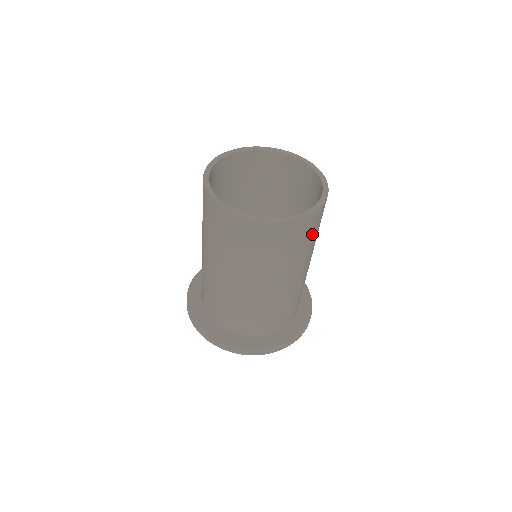
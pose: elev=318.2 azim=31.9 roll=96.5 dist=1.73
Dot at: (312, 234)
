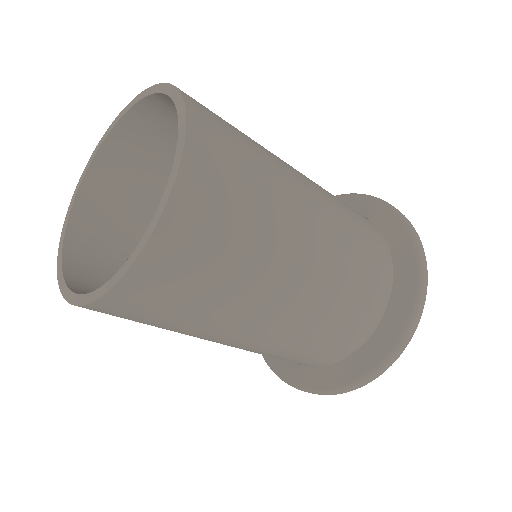
Dot at: (218, 243)
